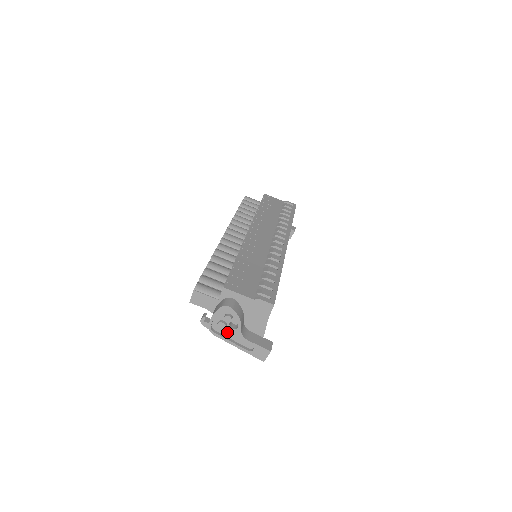
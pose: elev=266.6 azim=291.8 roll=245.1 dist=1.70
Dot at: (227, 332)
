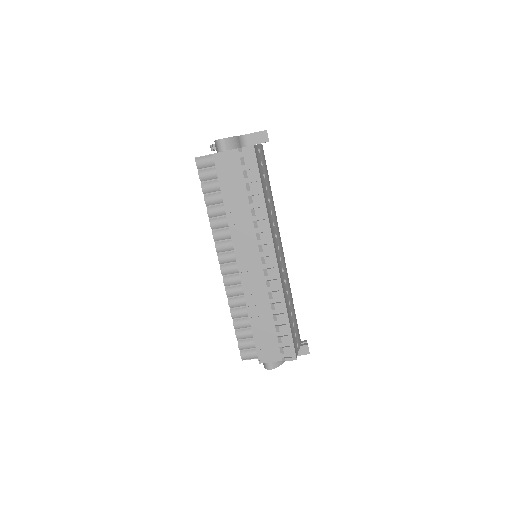
Dot at: occluded
